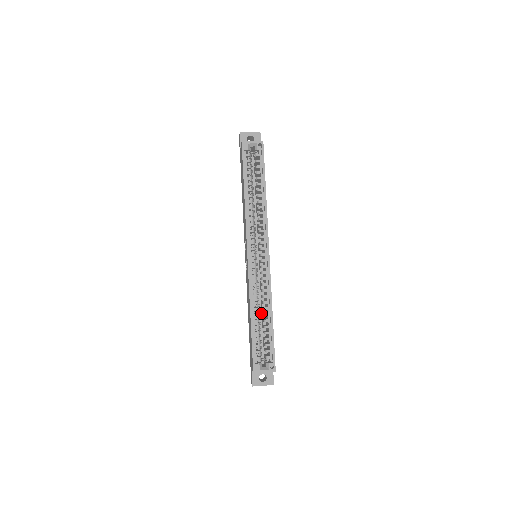
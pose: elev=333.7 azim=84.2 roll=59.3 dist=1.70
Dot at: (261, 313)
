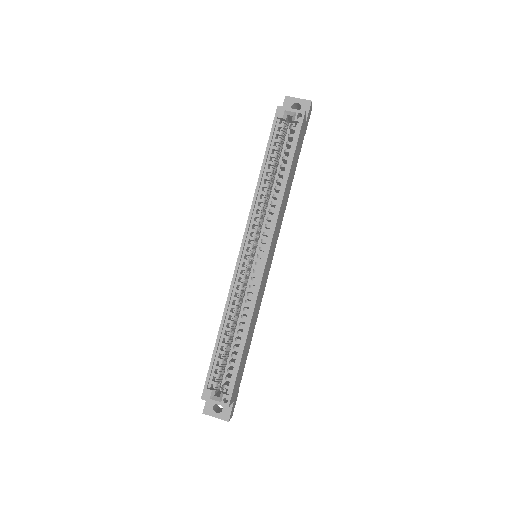
Dot at: (240, 328)
